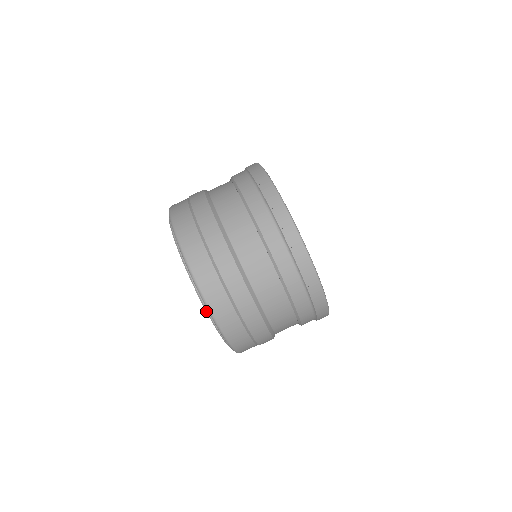
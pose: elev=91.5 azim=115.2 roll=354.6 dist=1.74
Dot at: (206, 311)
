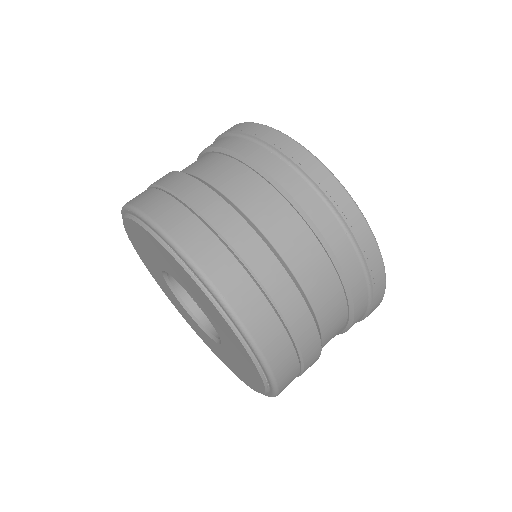
Dot at: (139, 224)
